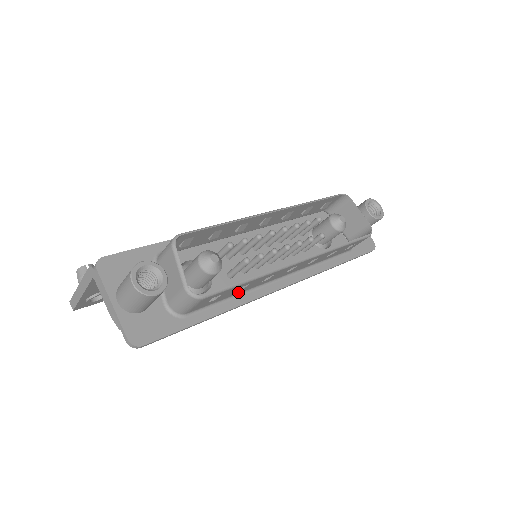
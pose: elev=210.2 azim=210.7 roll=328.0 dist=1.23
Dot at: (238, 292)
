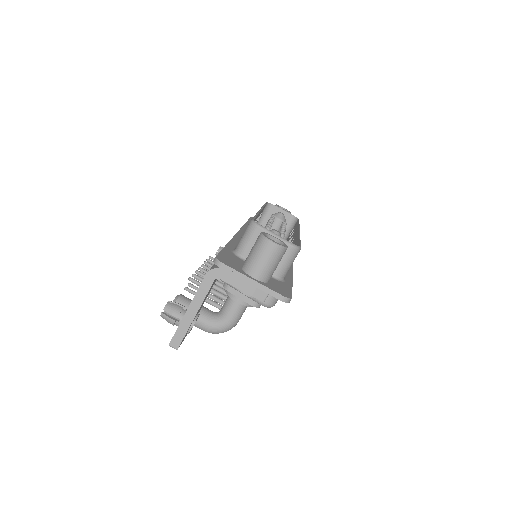
Dot at: occluded
